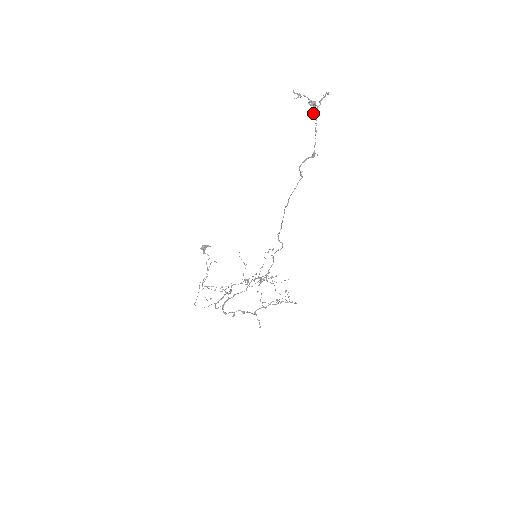
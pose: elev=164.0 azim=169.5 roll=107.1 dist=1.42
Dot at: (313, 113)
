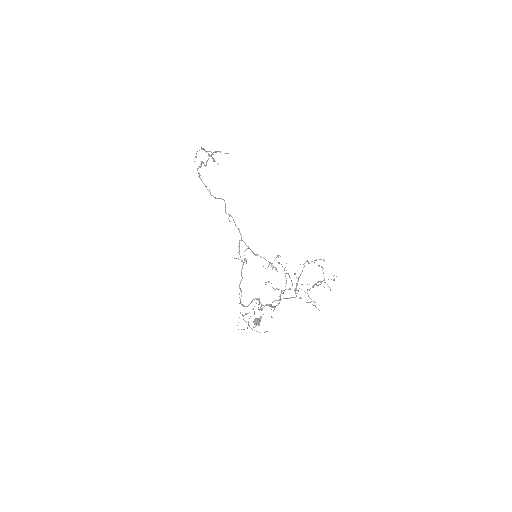
Dot at: occluded
